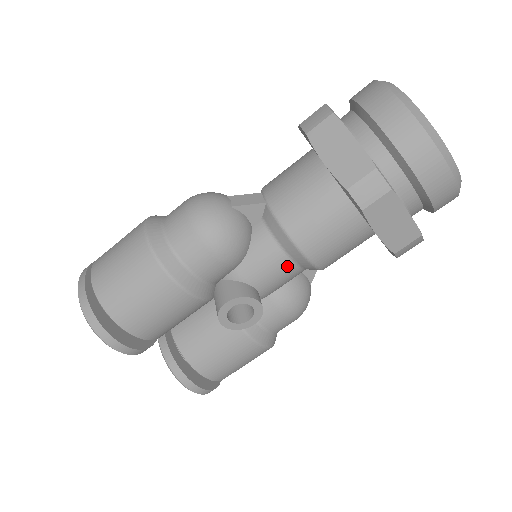
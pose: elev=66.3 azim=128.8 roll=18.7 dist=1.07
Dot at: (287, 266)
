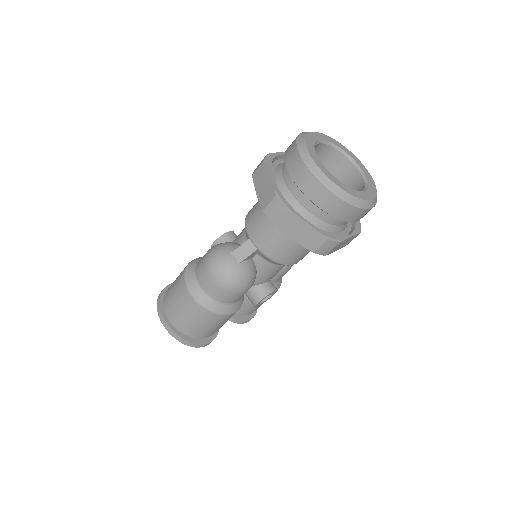
Dot at: occluded
